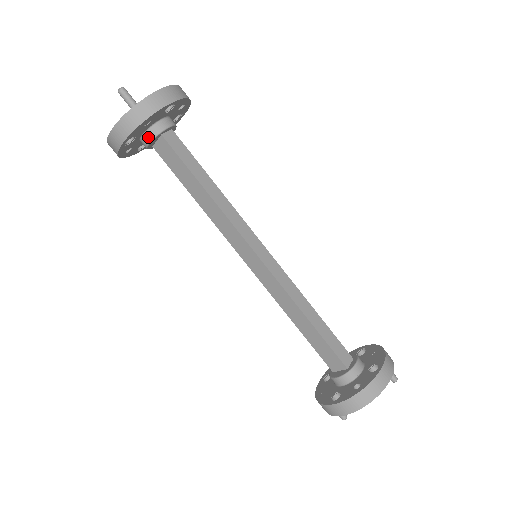
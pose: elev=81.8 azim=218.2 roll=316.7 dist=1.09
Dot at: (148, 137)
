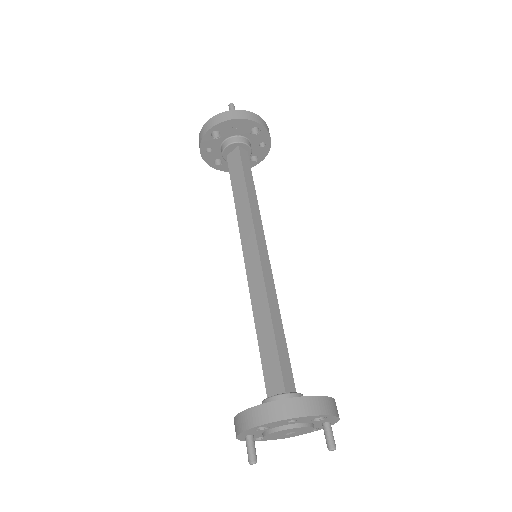
Dot at: (229, 141)
